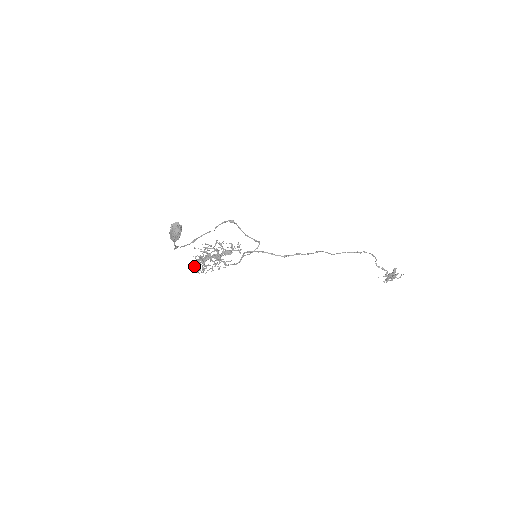
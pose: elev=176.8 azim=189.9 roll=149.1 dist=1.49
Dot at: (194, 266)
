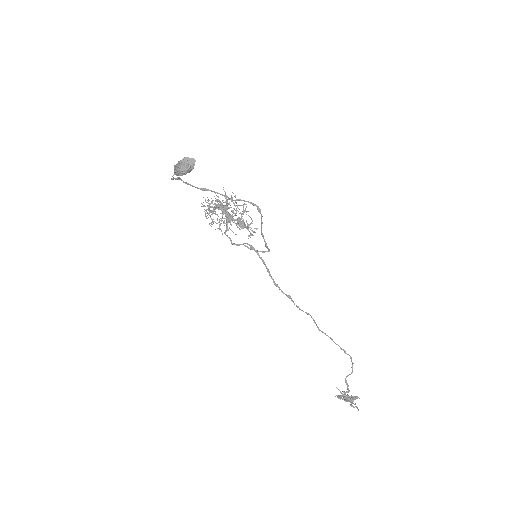
Dot at: occluded
